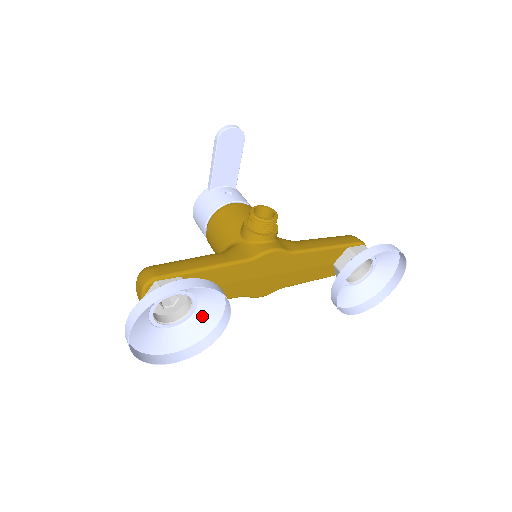
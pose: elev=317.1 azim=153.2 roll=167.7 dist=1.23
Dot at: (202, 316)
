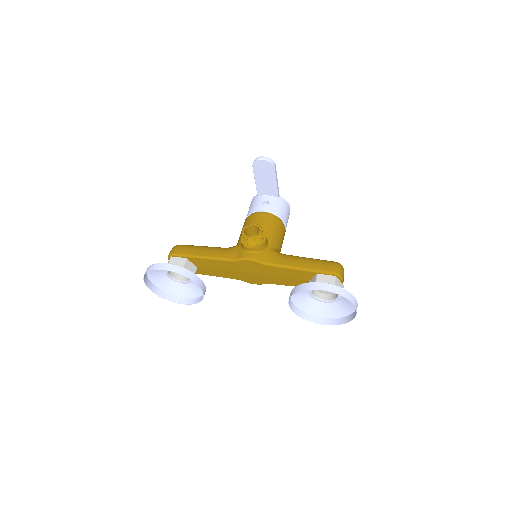
Dot at: occluded
